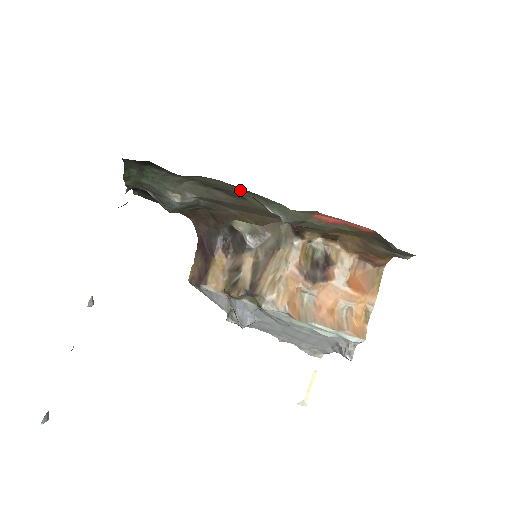
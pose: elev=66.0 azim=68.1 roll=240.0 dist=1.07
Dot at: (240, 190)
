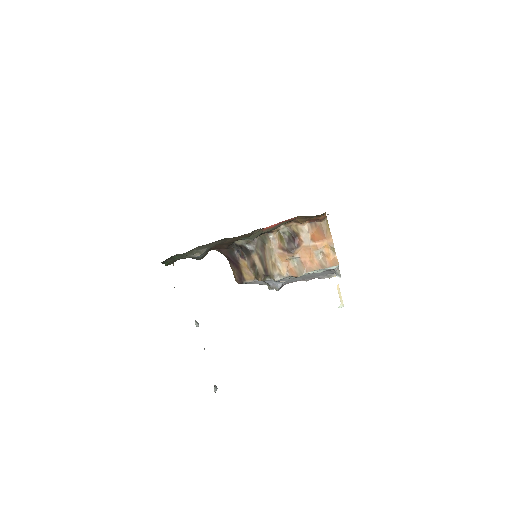
Dot at: occluded
